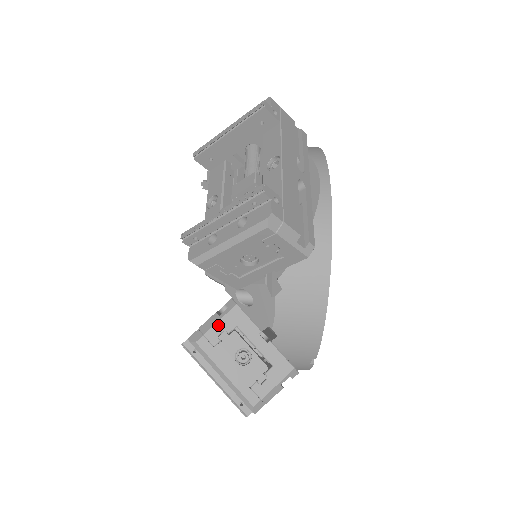
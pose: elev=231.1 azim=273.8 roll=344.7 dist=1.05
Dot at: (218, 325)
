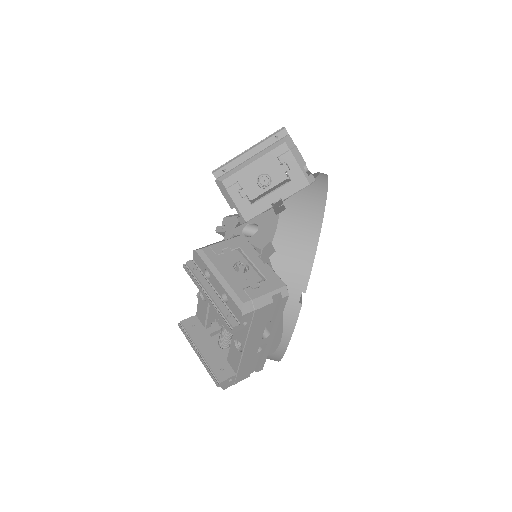
Dot at: (224, 243)
